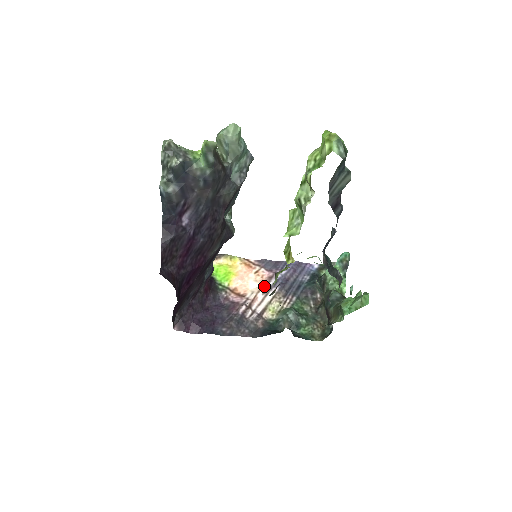
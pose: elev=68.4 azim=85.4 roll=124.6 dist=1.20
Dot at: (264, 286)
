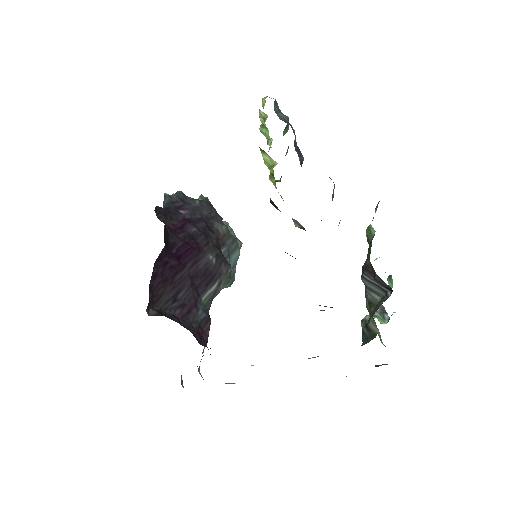
Dot at: occluded
